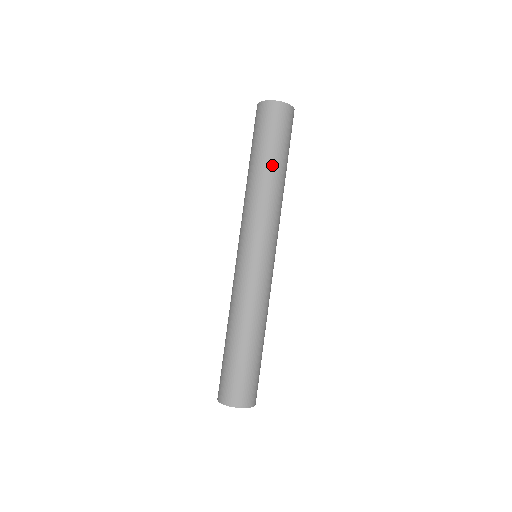
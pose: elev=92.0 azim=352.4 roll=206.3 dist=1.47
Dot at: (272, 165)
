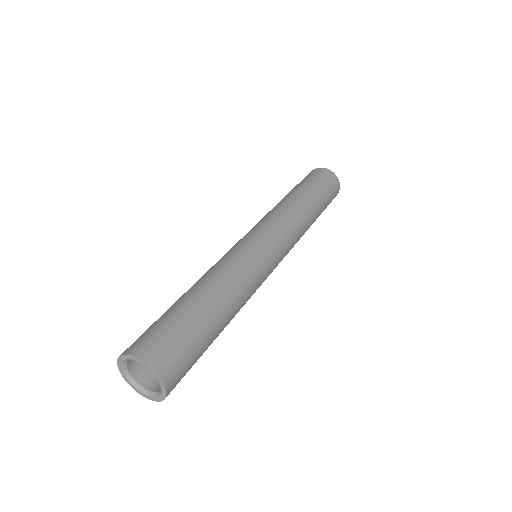
Dot at: (312, 200)
